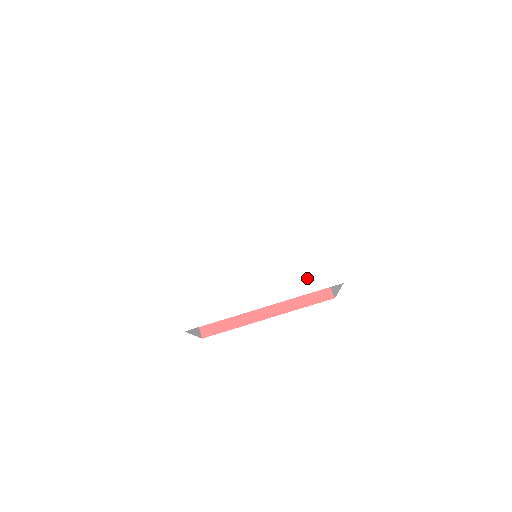
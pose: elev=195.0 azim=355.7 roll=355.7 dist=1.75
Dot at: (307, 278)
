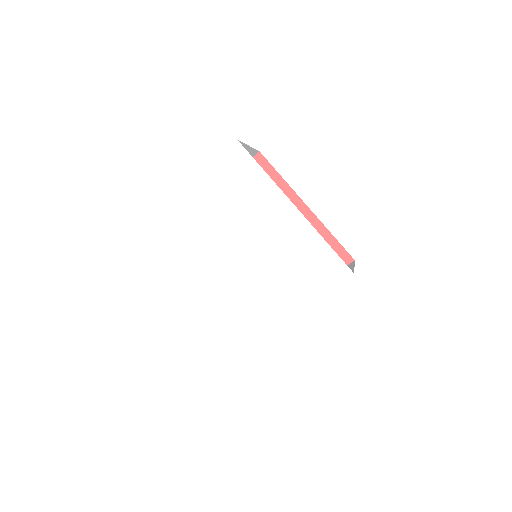
Dot at: (313, 280)
